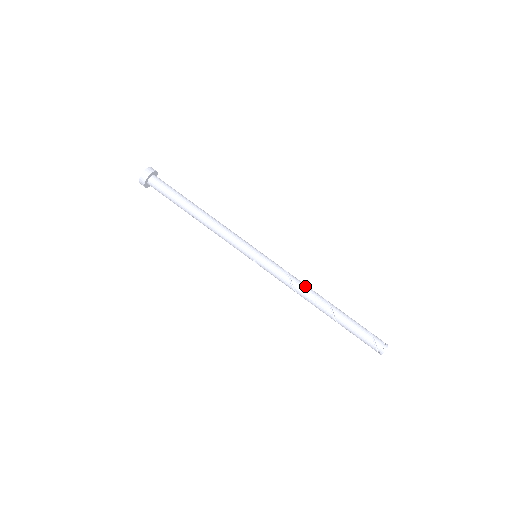
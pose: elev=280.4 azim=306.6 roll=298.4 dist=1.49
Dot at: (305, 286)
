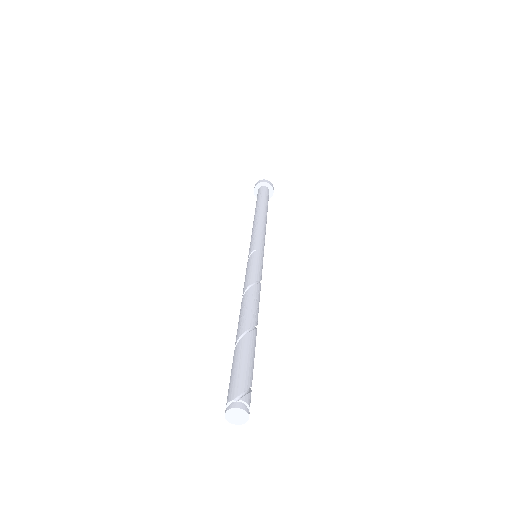
Dot at: occluded
